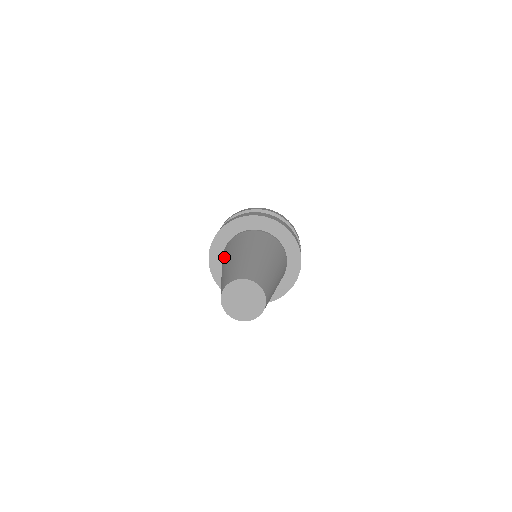
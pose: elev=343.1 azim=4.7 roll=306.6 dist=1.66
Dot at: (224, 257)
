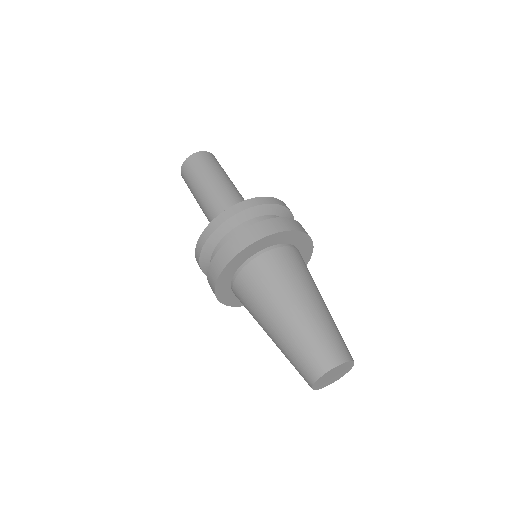
Dot at: occluded
